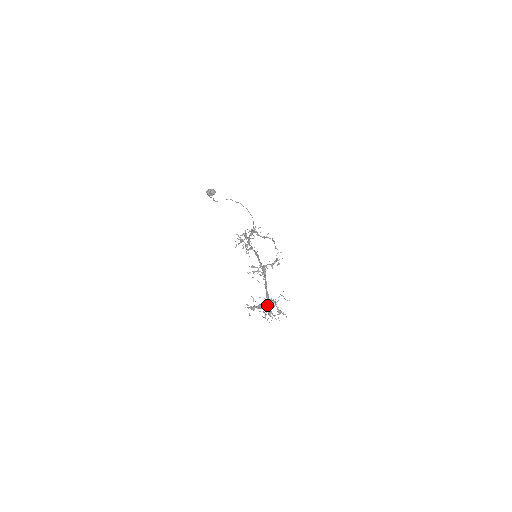
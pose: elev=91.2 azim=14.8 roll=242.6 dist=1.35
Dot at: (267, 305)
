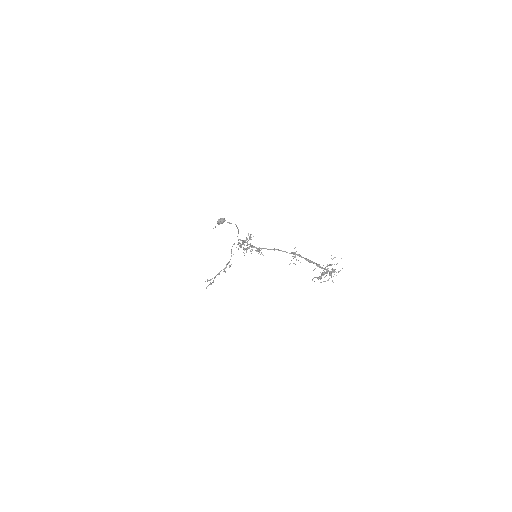
Dot at: (327, 270)
